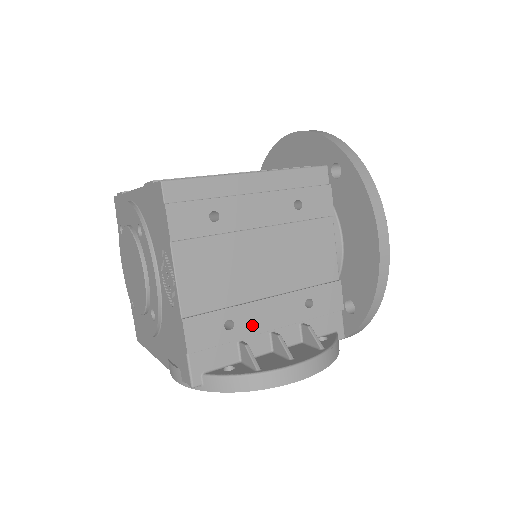
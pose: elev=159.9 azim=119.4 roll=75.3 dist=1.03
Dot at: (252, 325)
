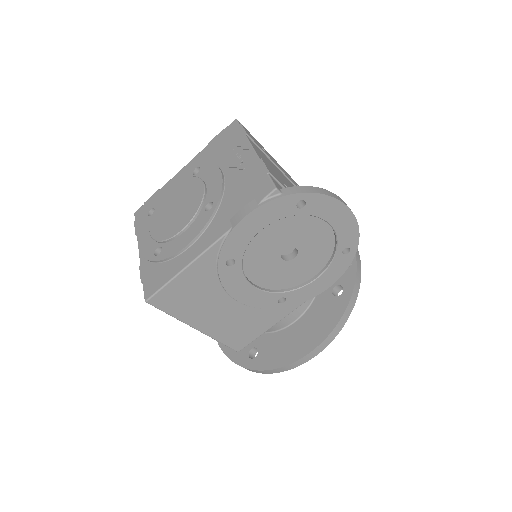
Dot at: occluded
